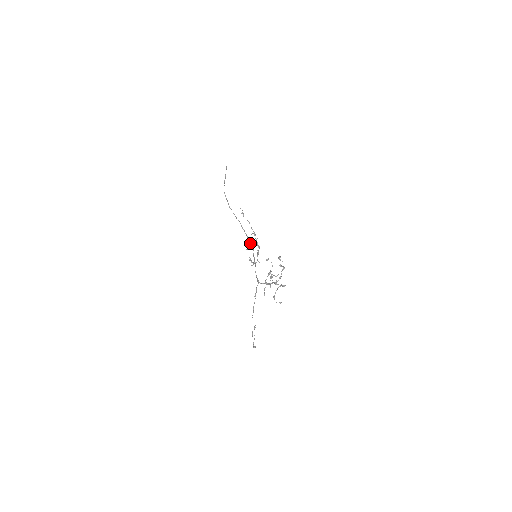
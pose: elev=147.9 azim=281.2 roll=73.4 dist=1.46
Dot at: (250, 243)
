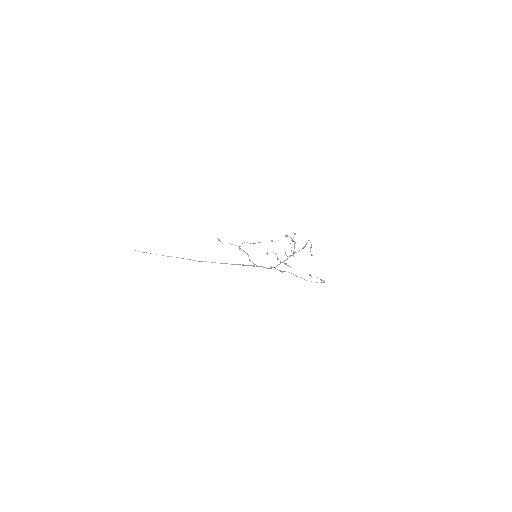
Dot at: (232, 264)
